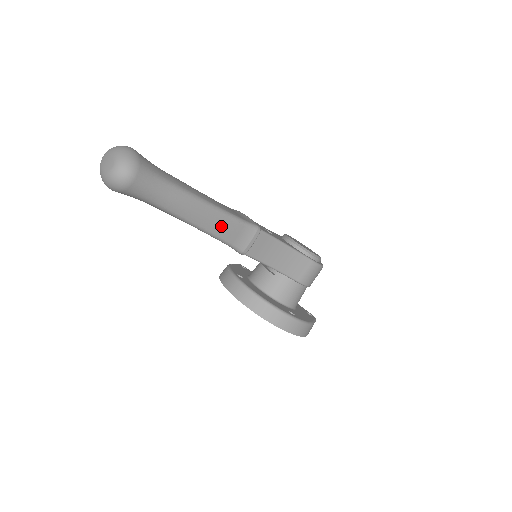
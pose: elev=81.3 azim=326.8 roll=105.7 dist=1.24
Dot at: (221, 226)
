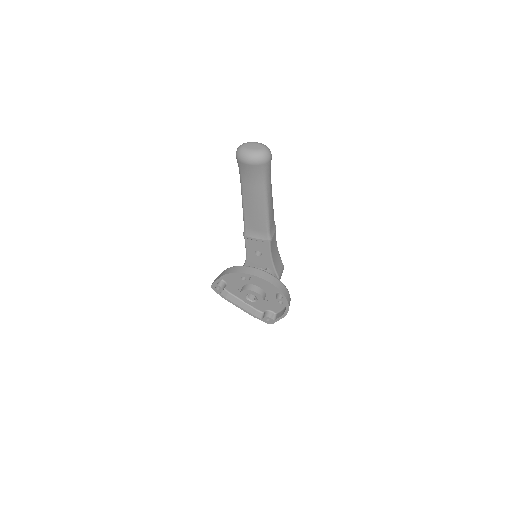
Dot at: (272, 214)
